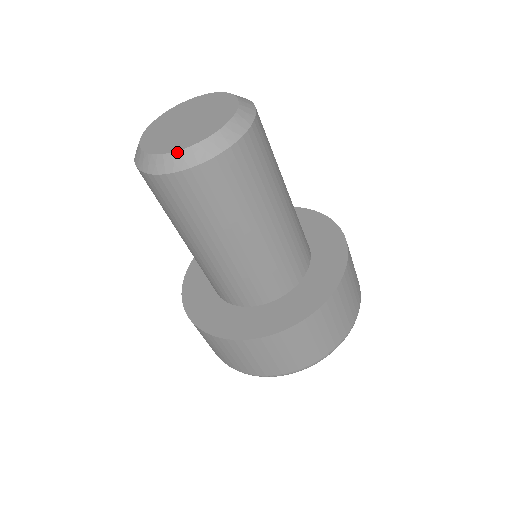
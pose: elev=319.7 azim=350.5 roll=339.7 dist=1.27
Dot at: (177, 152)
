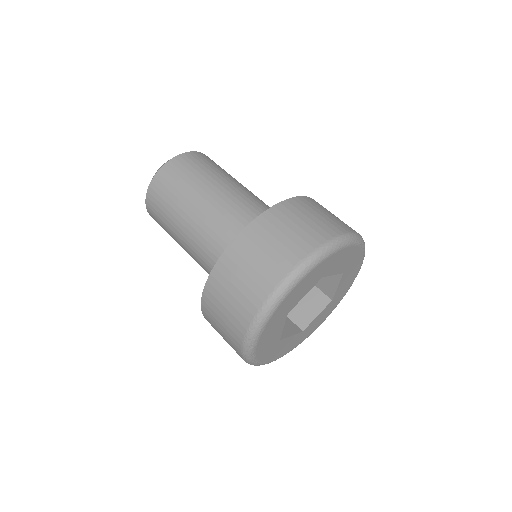
Dot at: occluded
